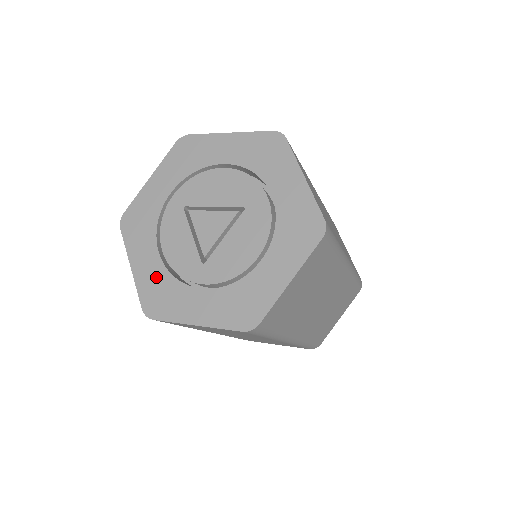
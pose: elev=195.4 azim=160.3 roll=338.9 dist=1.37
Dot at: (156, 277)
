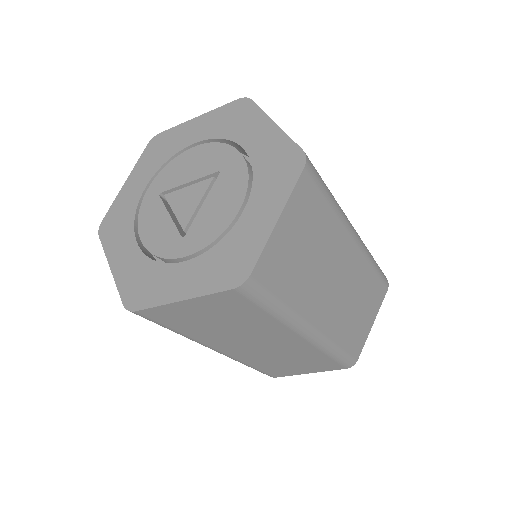
Dot at: (136, 268)
